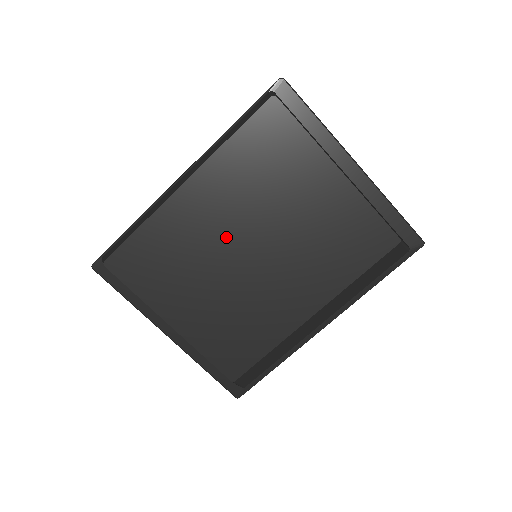
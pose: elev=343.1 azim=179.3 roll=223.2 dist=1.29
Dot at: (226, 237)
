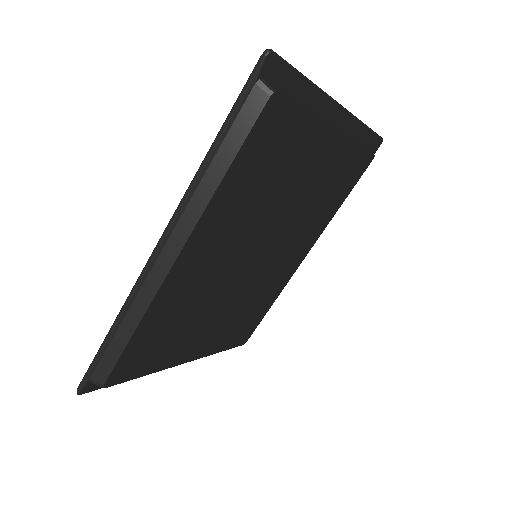
Dot at: (230, 267)
